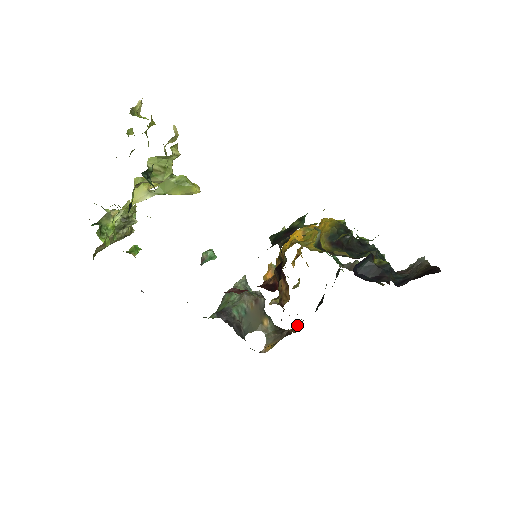
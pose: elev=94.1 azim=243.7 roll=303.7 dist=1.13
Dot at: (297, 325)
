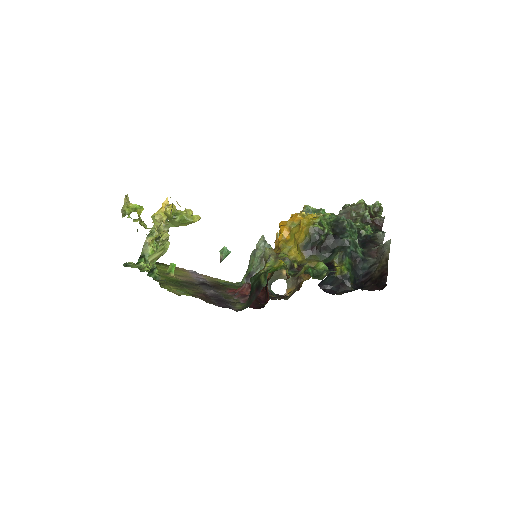
Dot at: occluded
